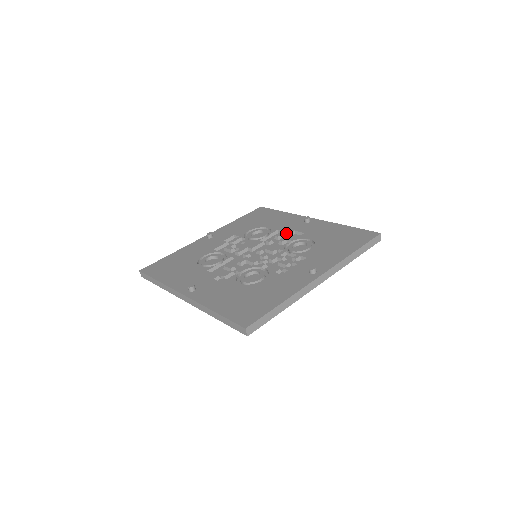
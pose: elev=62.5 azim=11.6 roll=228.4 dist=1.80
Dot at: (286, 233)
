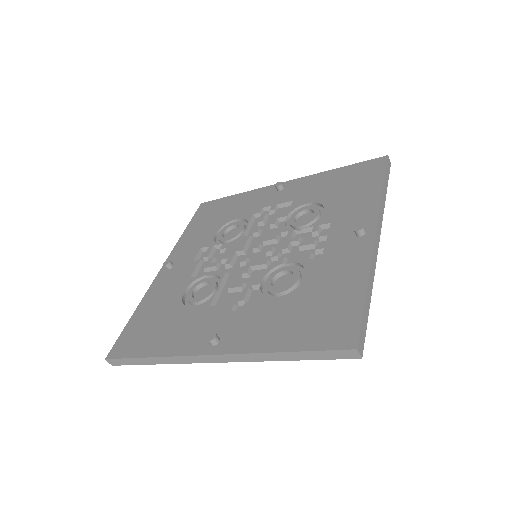
Dot at: occluded
